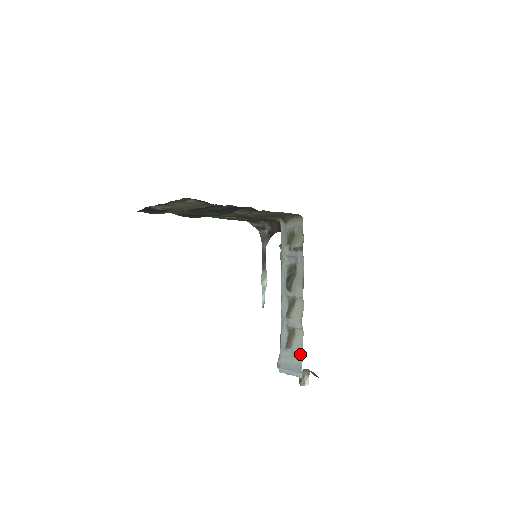
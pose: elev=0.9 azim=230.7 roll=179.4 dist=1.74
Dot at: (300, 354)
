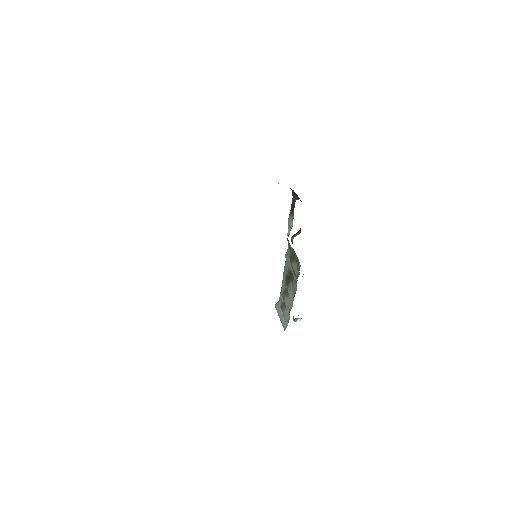
Dot at: (287, 322)
